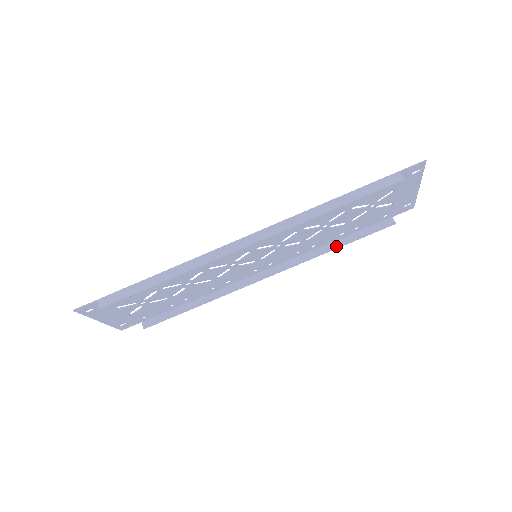
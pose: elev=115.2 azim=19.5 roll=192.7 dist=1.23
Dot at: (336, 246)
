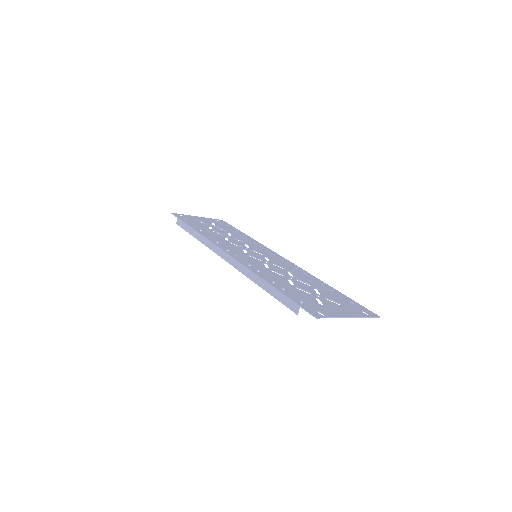
Dot at: occluded
